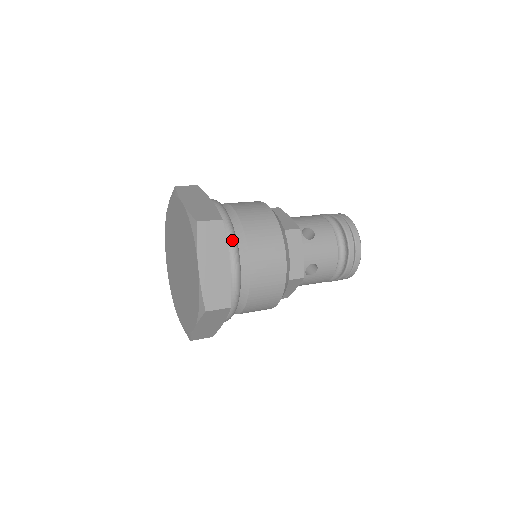
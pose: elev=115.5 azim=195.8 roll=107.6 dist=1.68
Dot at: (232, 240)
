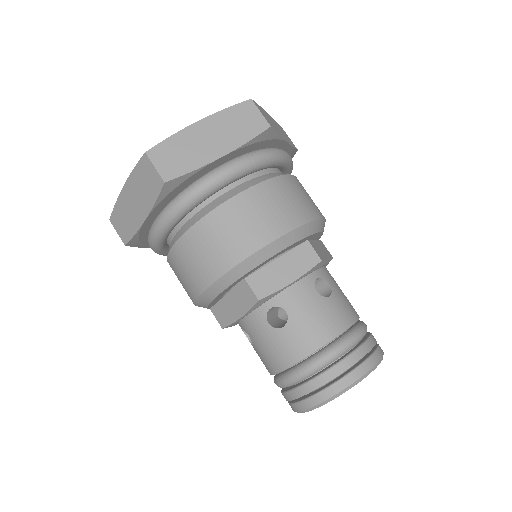
Dot at: (254, 157)
